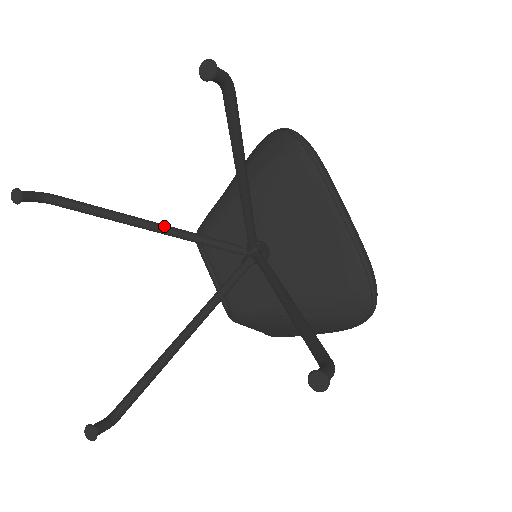
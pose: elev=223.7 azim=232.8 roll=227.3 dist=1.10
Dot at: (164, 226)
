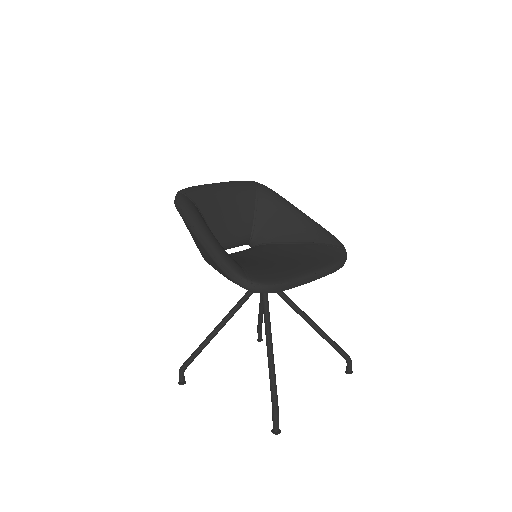
Dot at: (224, 325)
